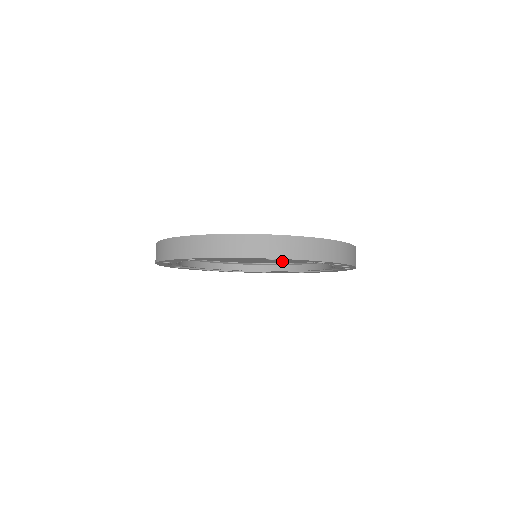
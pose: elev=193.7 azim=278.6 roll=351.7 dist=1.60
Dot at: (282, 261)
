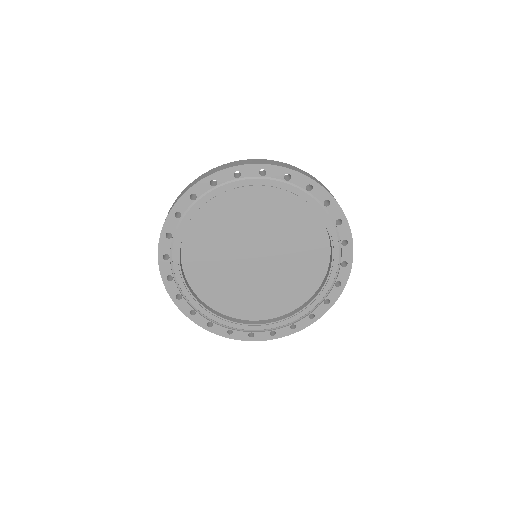
Dot at: (274, 303)
